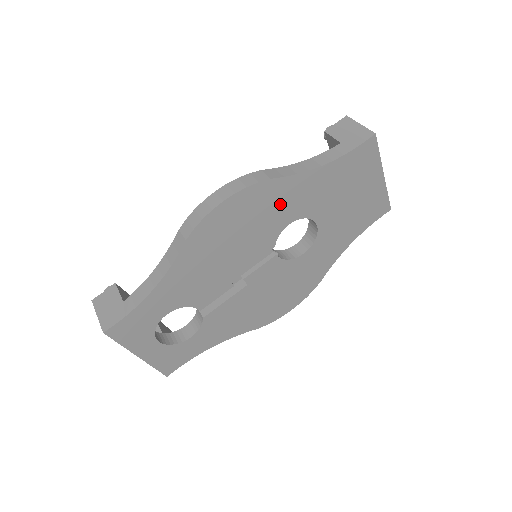
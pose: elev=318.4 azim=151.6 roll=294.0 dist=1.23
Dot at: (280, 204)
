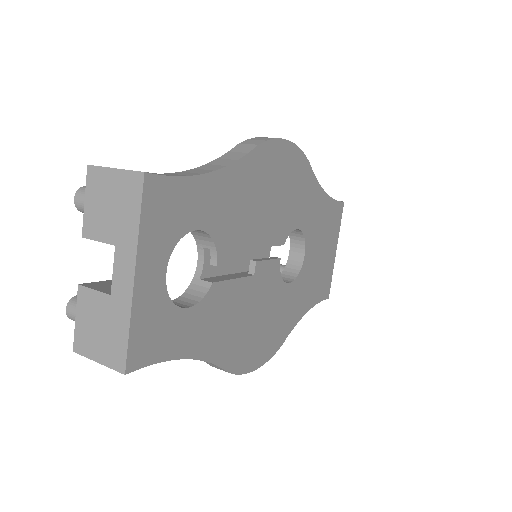
Dot at: (302, 197)
